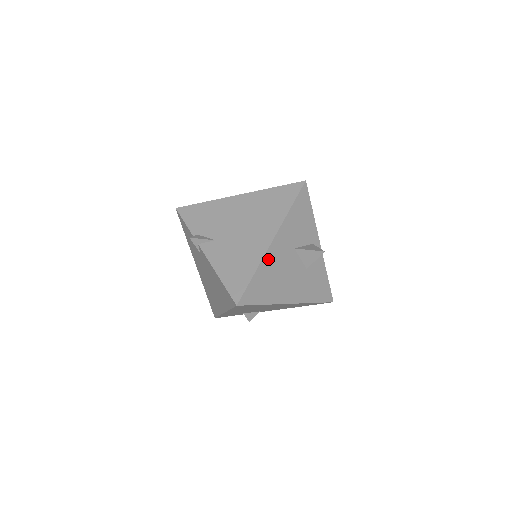
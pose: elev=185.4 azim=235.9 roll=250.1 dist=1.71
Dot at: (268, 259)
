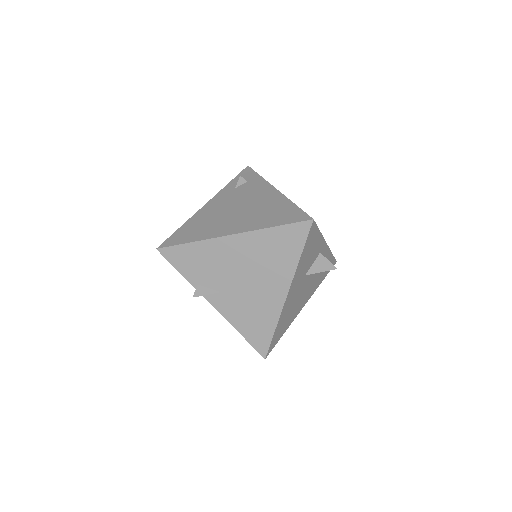
Dot at: (285, 309)
